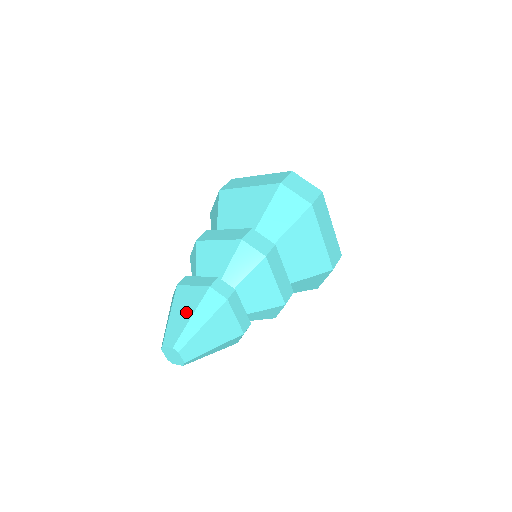
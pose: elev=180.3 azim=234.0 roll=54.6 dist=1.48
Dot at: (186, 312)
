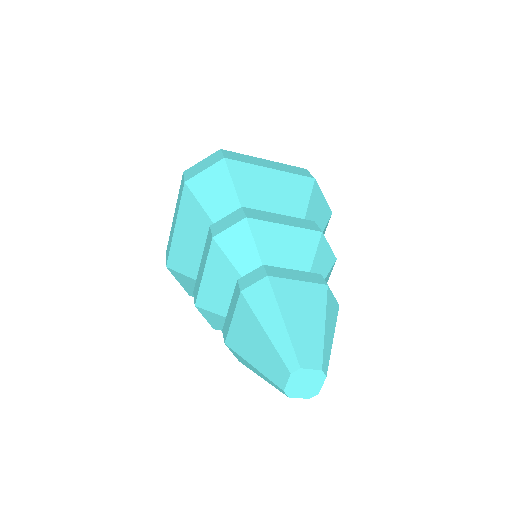
Dot at: (312, 317)
